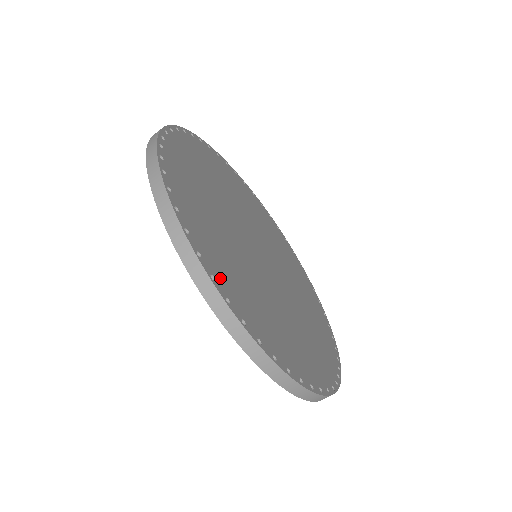
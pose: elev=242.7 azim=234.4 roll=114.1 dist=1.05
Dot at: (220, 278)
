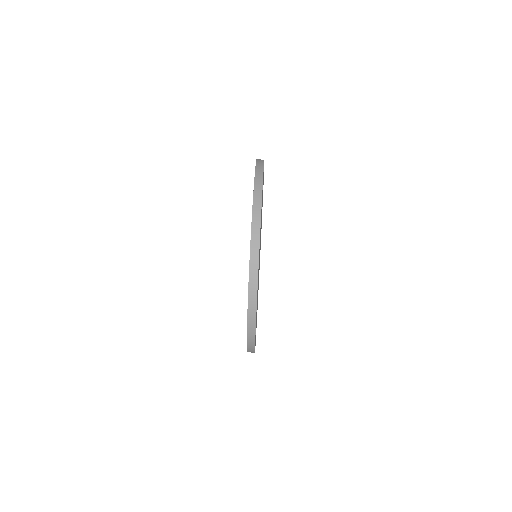
Dot at: occluded
